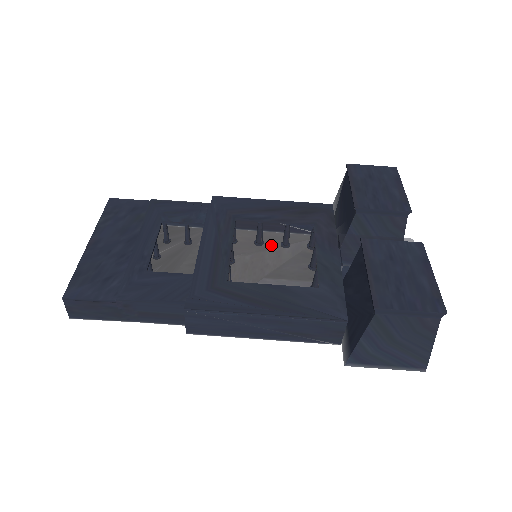
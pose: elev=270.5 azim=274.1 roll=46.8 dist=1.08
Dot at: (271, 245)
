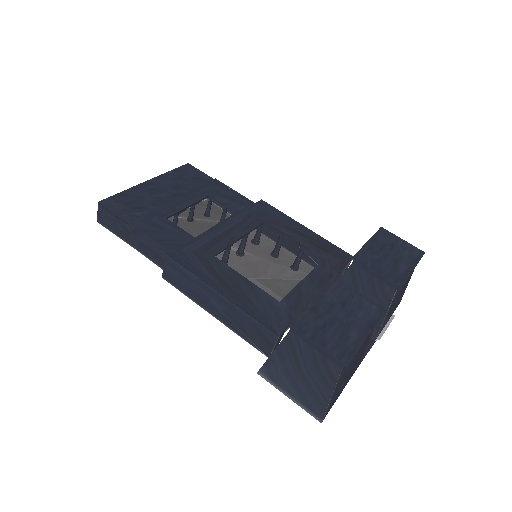
Dot at: (283, 262)
